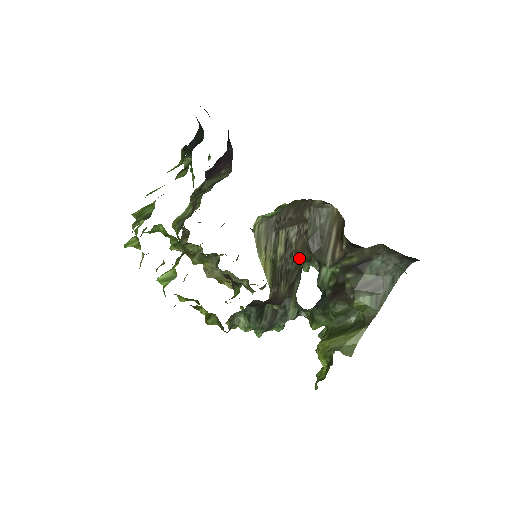
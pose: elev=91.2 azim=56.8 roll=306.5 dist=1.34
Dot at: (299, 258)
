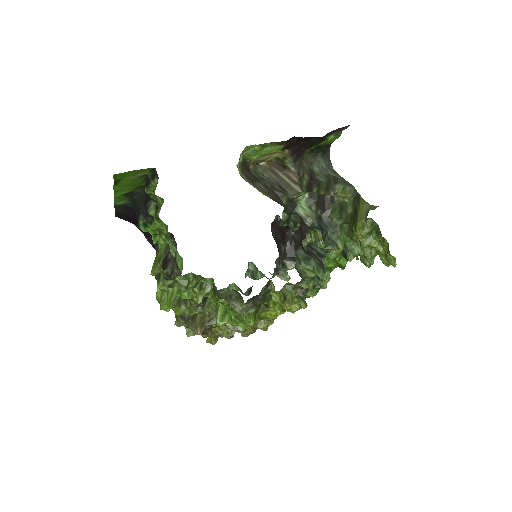
Dot at: (282, 203)
